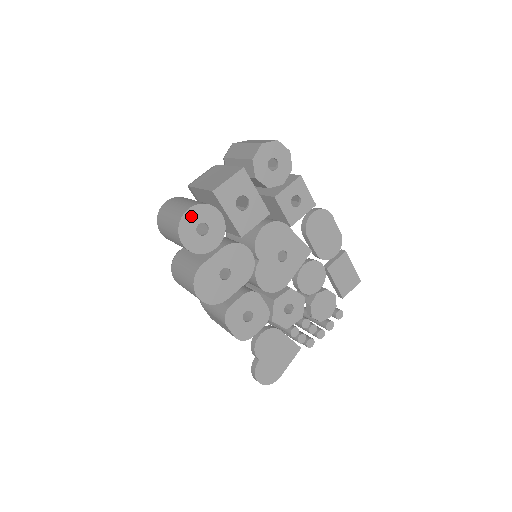
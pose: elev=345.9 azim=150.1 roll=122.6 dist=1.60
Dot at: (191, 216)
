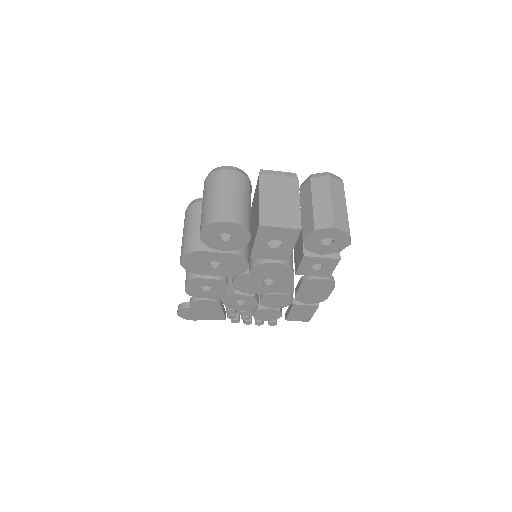
Dot at: (225, 226)
